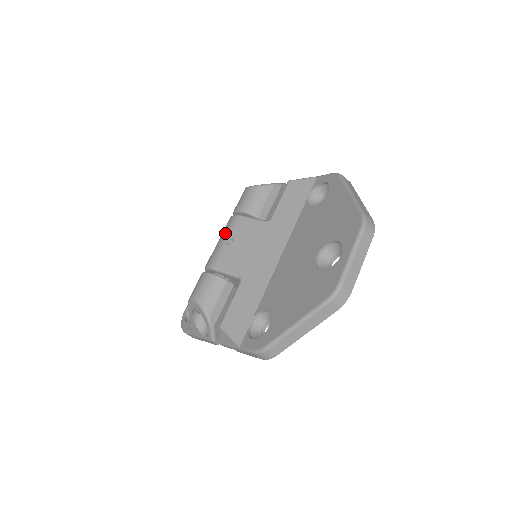
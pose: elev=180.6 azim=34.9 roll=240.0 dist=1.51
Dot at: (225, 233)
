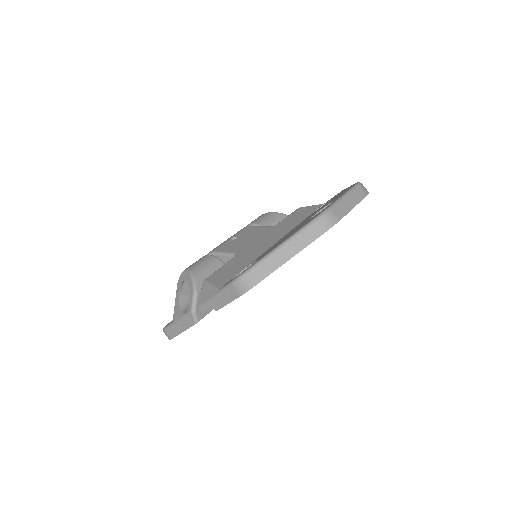
Dot at: (231, 236)
